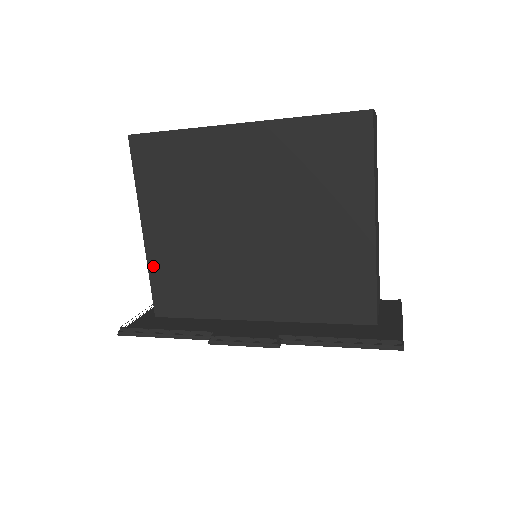
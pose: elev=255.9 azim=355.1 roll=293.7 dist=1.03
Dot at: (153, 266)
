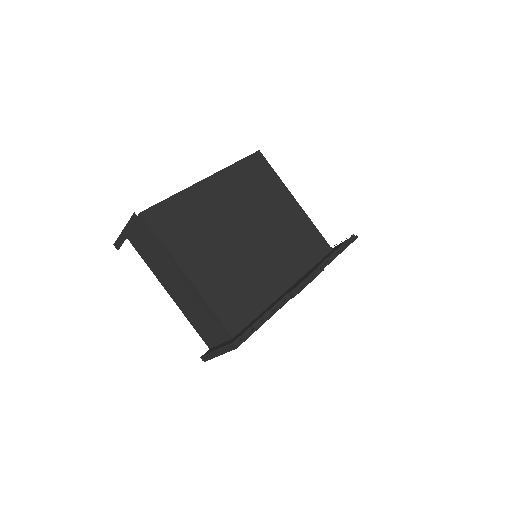
Dot at: (209, 298)
